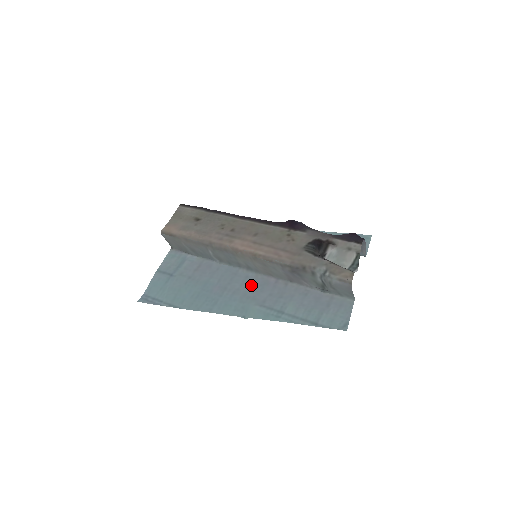
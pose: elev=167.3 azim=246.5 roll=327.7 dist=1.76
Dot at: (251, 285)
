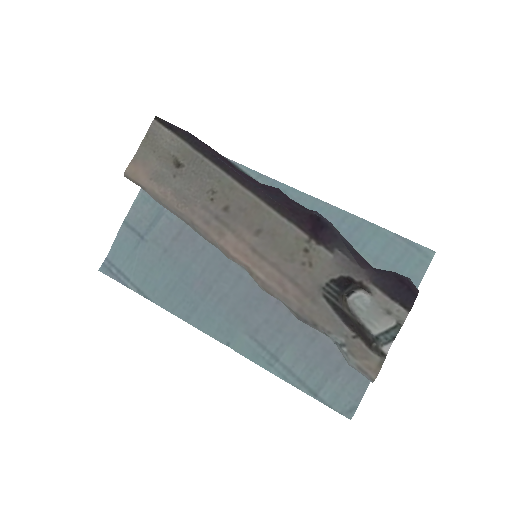
Dot at: (244, 293)
